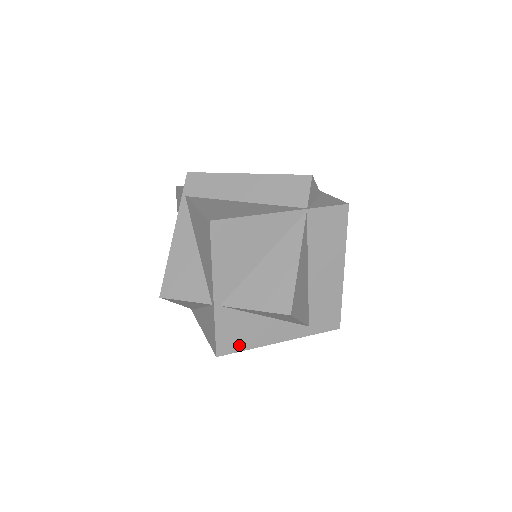
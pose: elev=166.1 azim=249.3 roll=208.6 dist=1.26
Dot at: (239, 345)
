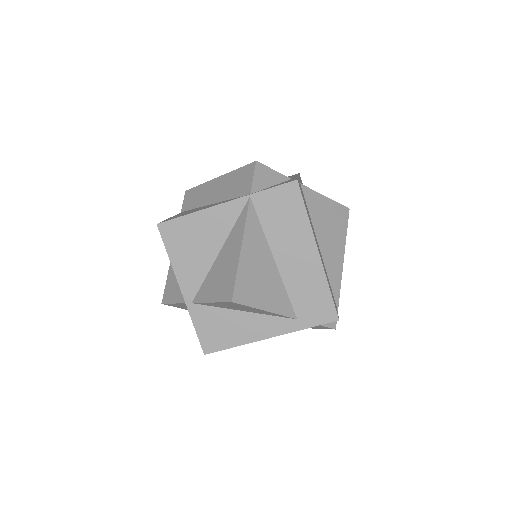
Dot at: (224, 342)
